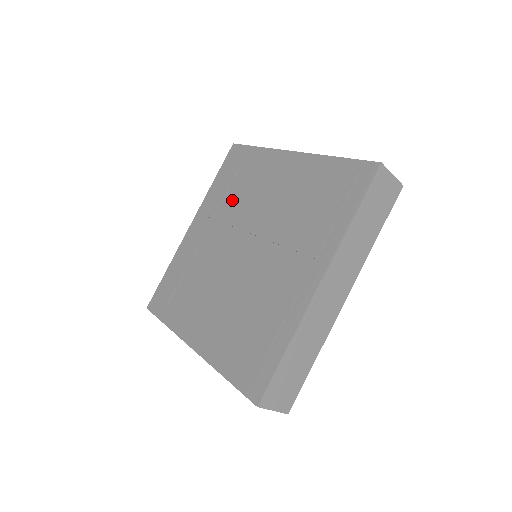
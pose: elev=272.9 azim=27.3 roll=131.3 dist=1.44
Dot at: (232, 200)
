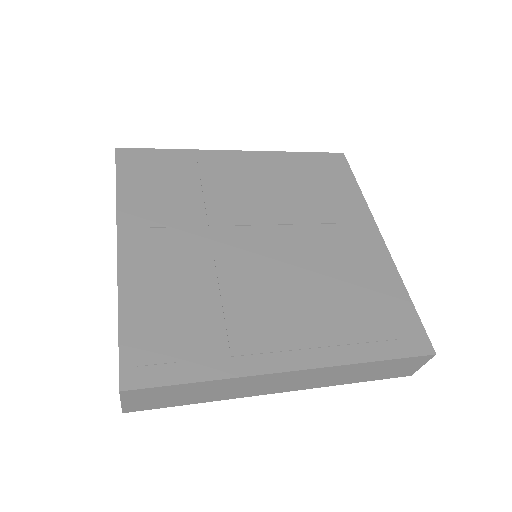
Dot at: (185, 202)
